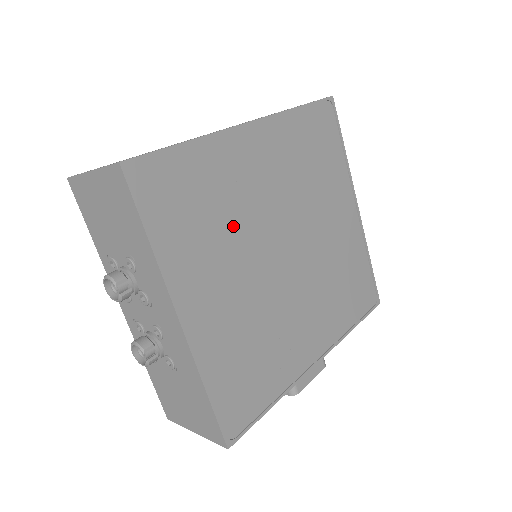
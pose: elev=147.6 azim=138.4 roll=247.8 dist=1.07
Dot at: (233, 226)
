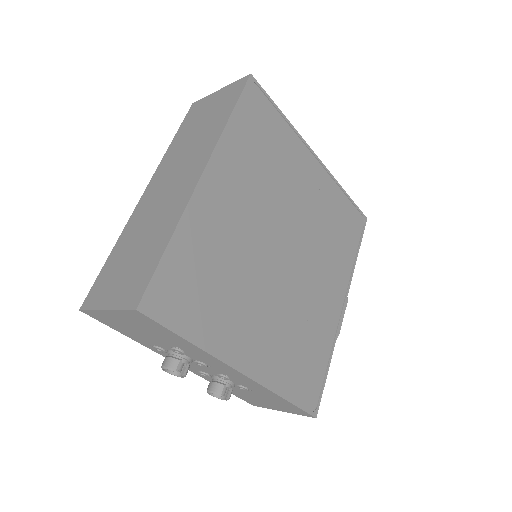
Dot at: (238, 271)
